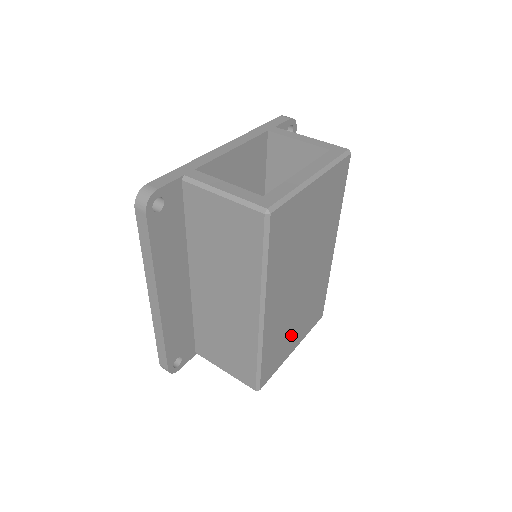
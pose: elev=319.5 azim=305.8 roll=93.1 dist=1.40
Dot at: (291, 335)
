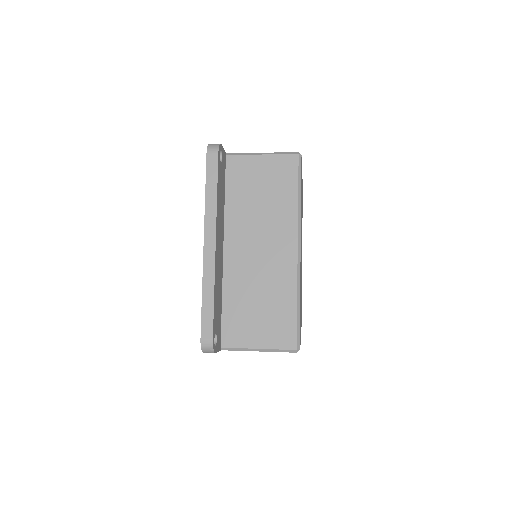
Dot at: occluded
